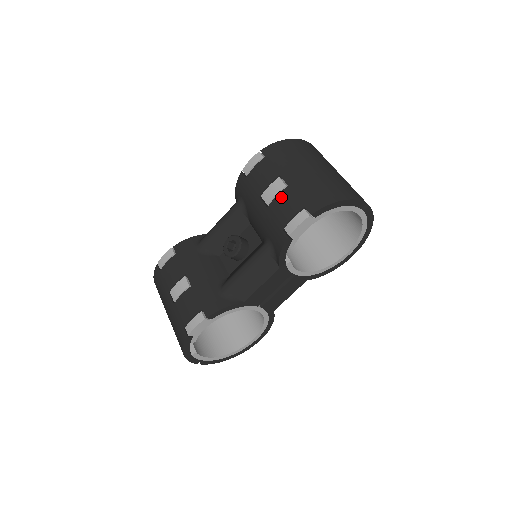
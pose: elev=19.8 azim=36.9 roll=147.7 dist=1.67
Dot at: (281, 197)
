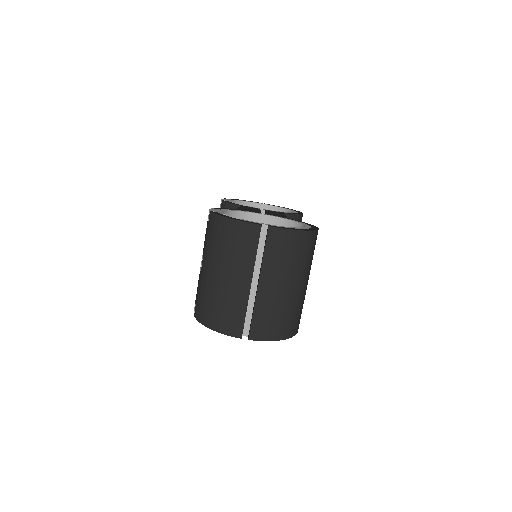
Dot at: occluded
